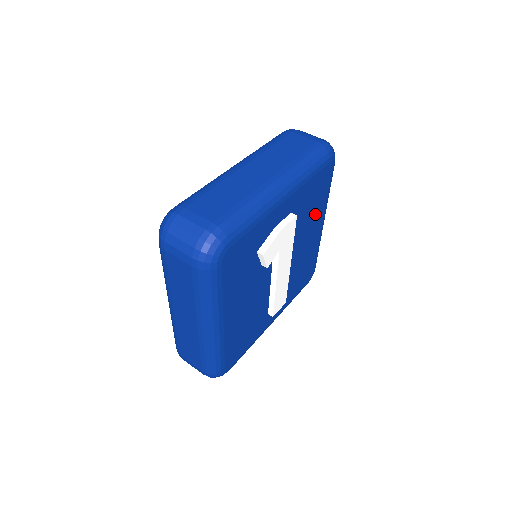
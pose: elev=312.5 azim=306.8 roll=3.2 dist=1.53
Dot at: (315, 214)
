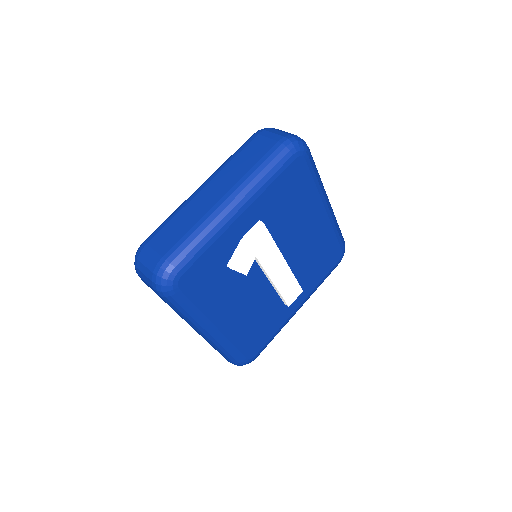
Dot at: (305, 206)
